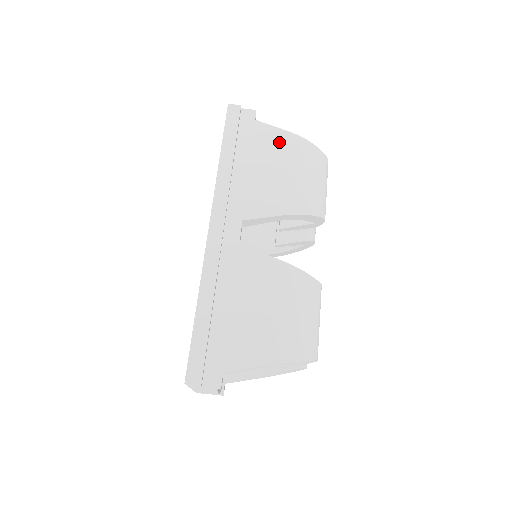
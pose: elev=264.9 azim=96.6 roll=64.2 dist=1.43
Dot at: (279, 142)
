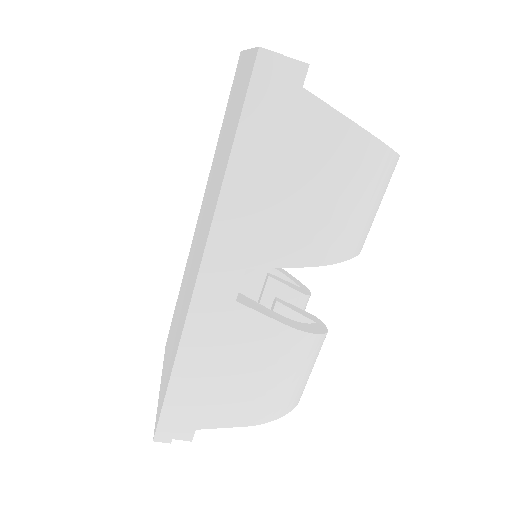
Dot at: (332, 142)
